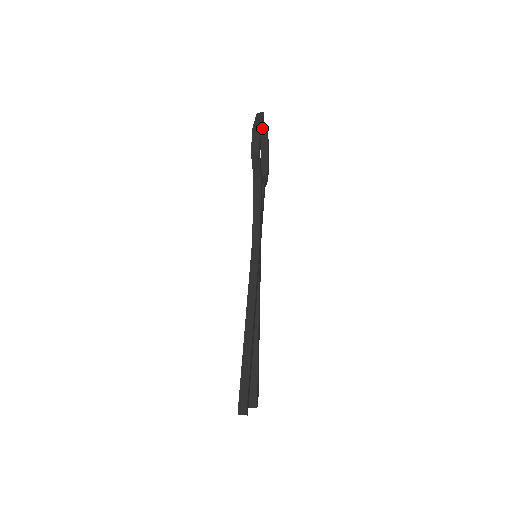
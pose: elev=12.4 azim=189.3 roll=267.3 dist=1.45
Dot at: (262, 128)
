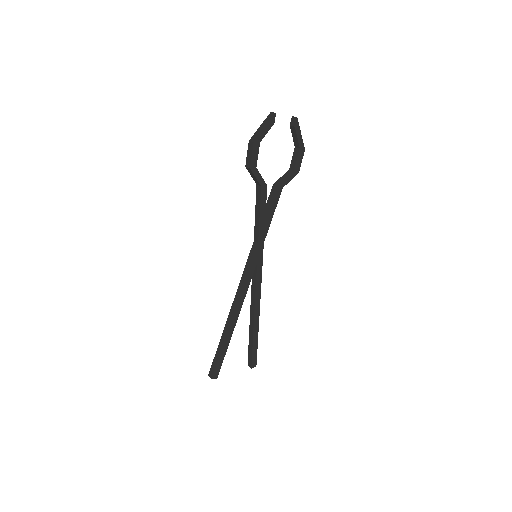
Dot at: (292, 119)
